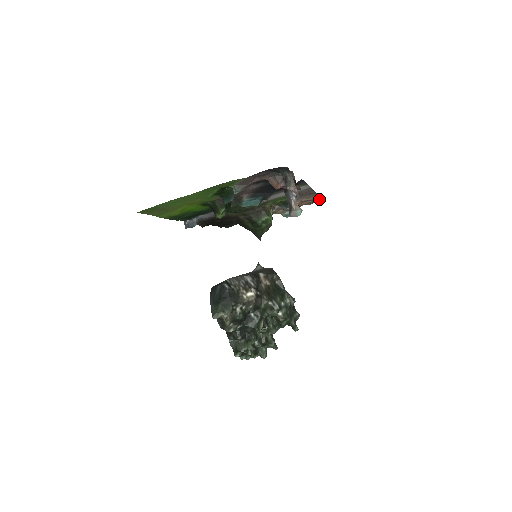
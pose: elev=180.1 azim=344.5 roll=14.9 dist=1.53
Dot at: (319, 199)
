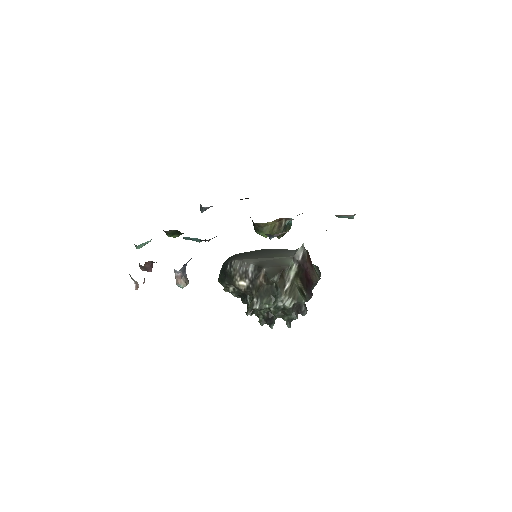
Dot at: occluded
